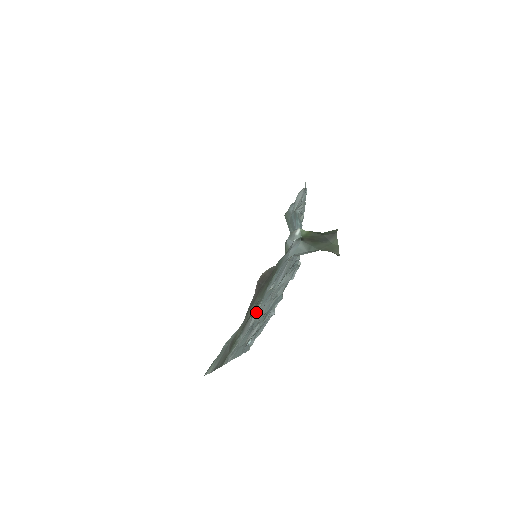
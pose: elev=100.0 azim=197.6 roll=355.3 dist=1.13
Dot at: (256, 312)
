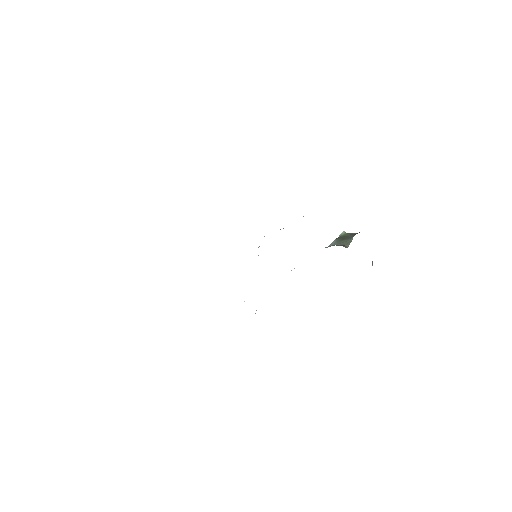
Dot at: occluded
